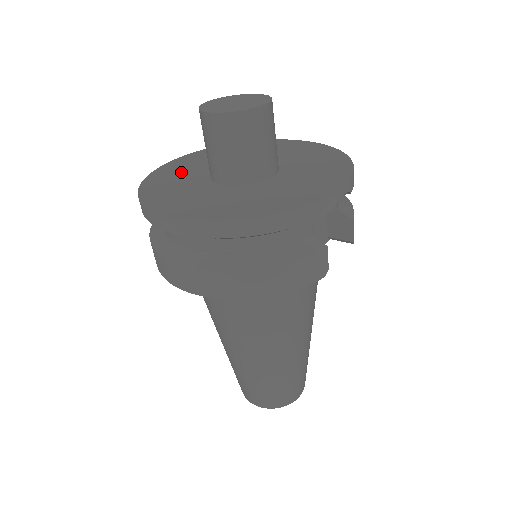
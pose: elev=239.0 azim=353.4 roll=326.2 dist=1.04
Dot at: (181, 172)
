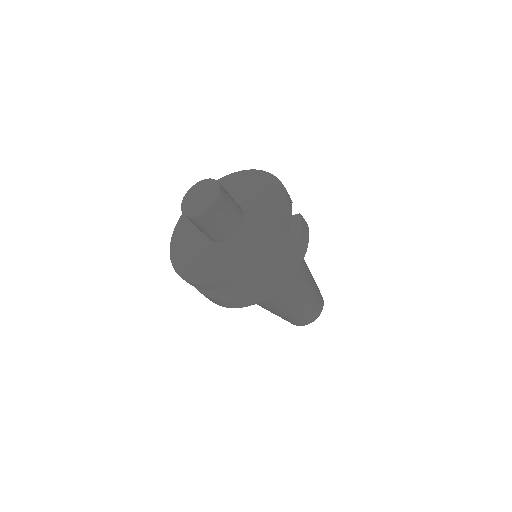
Dot at: (193, 257)
